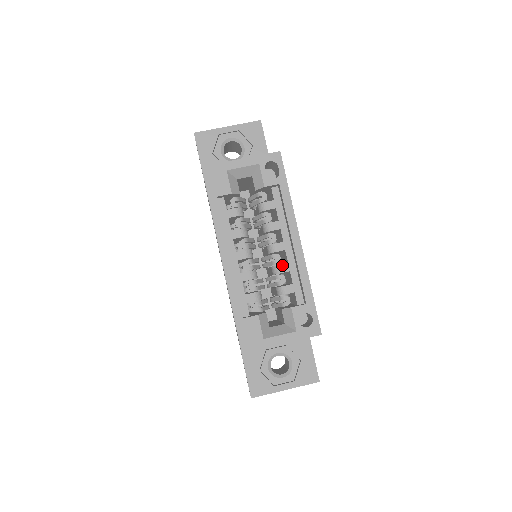
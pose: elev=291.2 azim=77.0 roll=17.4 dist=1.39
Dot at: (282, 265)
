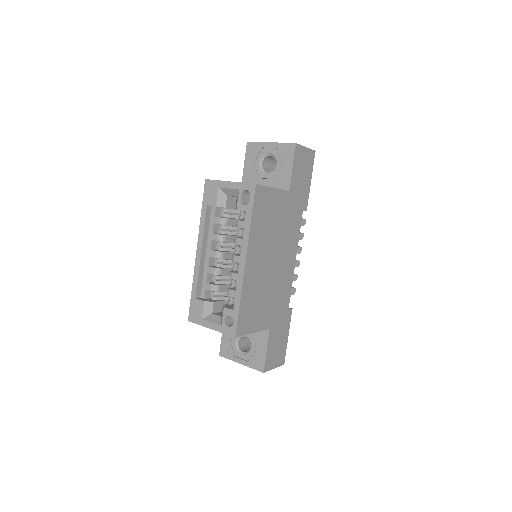
Dot at: (234, 273)
